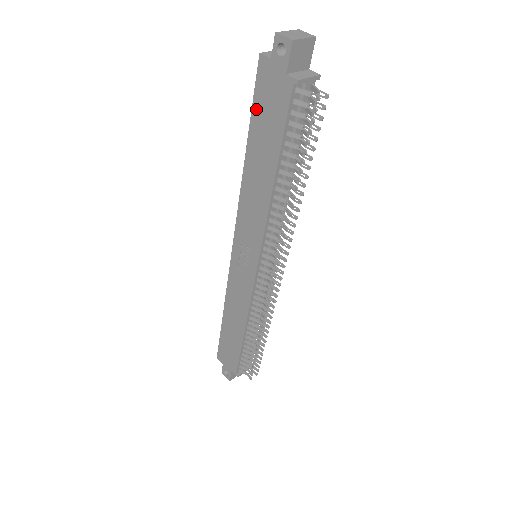
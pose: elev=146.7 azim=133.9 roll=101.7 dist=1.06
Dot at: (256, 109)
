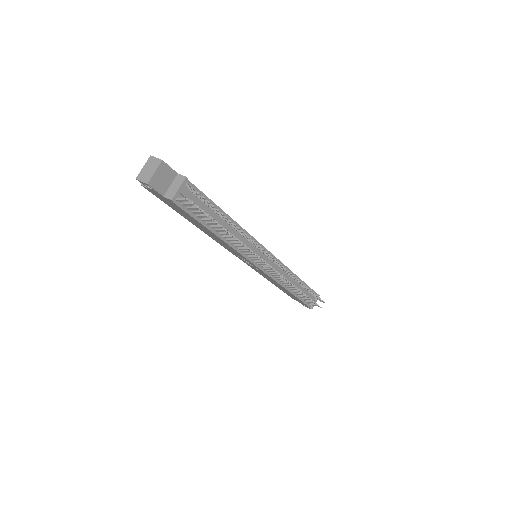
Dot at: (170, 206)
